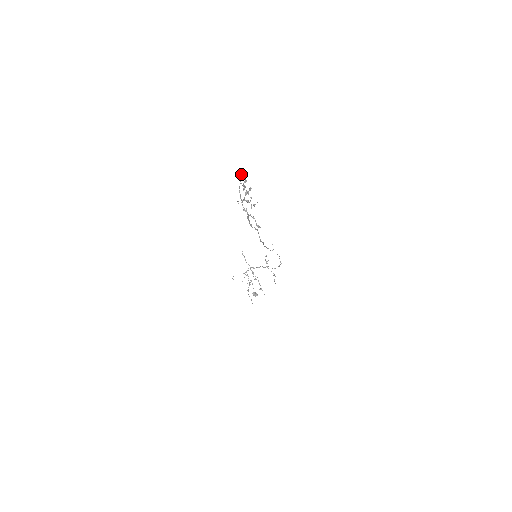
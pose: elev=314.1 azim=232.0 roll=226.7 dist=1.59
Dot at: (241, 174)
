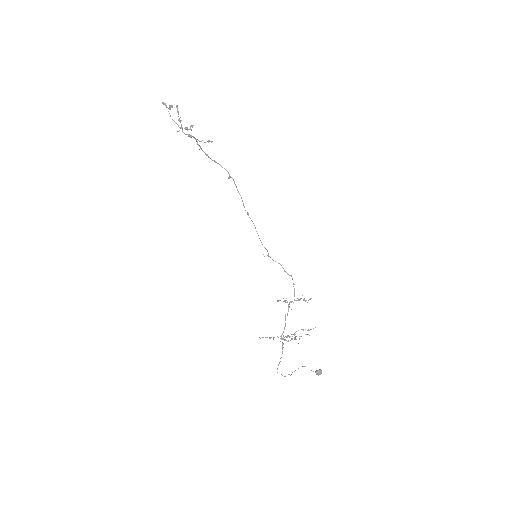
Dot at: (163, 102)
